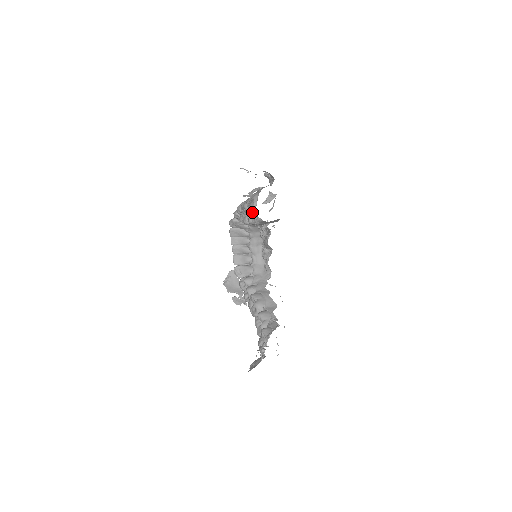
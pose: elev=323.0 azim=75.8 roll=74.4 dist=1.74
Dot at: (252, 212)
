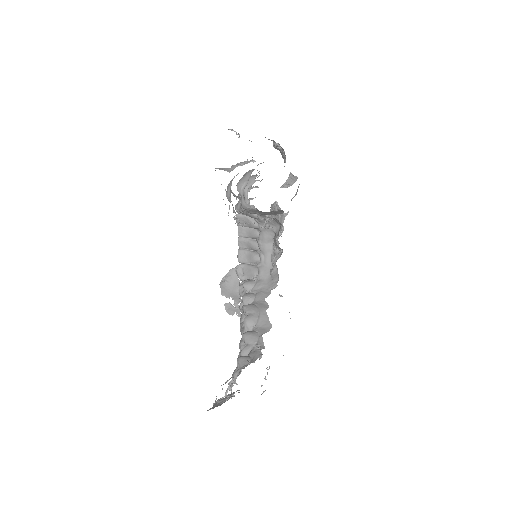
Dot at: (227, 194)
